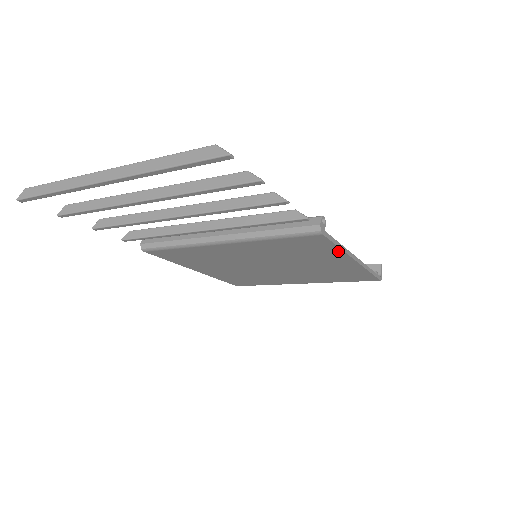
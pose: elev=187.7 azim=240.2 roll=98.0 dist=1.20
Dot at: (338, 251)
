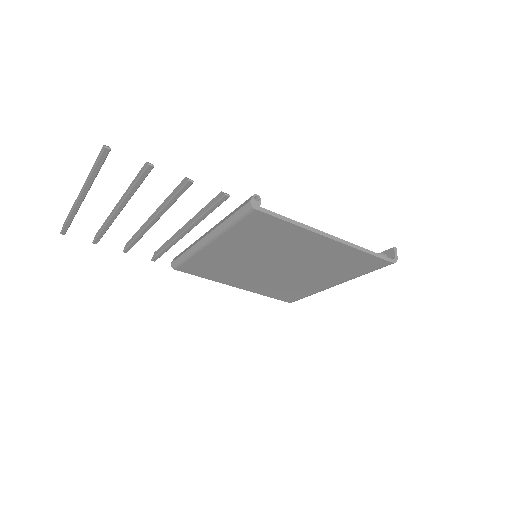
Dot at: (296, 228)
